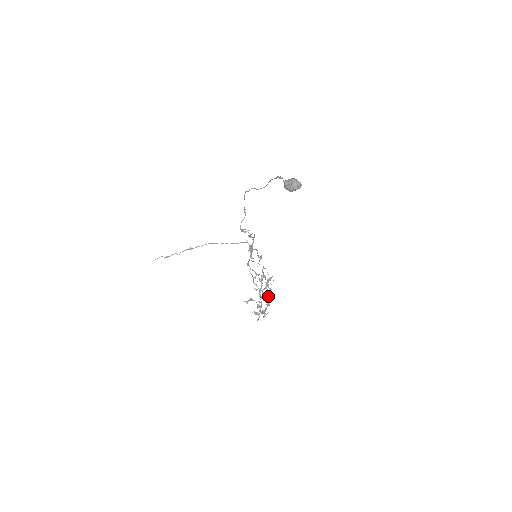
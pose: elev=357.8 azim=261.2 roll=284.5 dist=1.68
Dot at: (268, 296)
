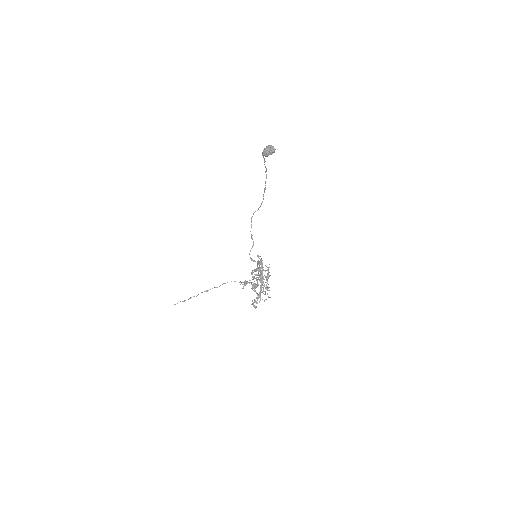
Dot at: (260, 269)
